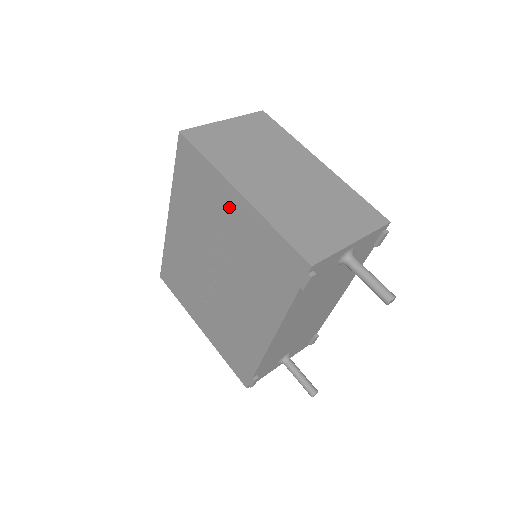
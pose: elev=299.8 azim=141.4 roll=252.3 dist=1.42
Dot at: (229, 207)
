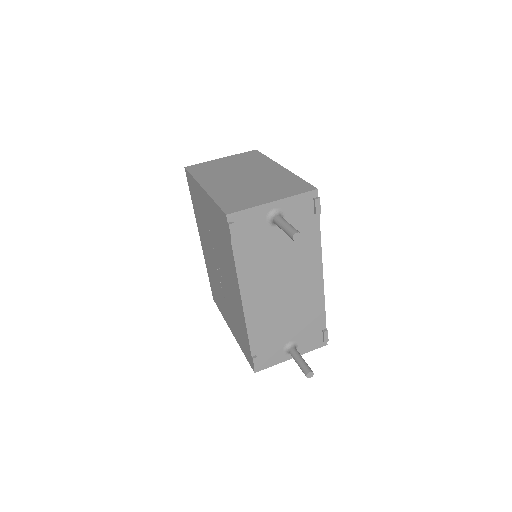
Dot at: (204, 203)
